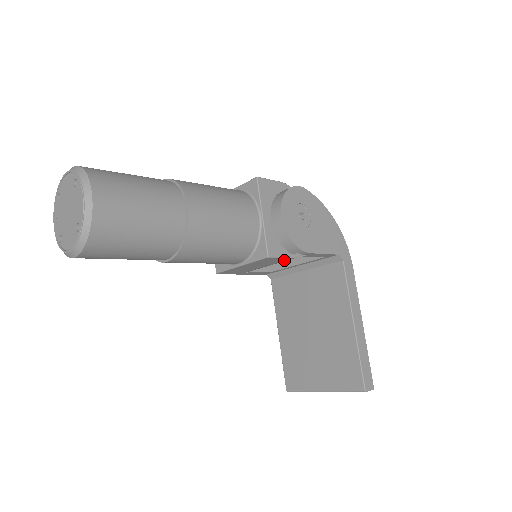
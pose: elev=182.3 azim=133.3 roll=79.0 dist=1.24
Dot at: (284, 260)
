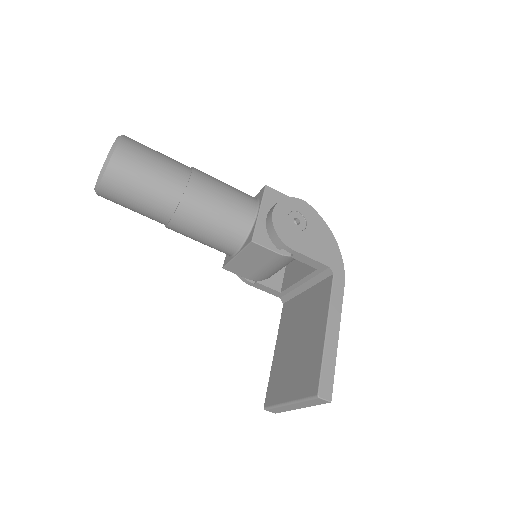
Dot at: (273, 257)
